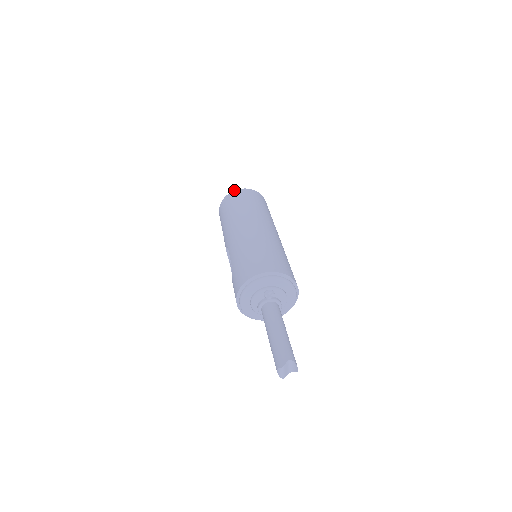
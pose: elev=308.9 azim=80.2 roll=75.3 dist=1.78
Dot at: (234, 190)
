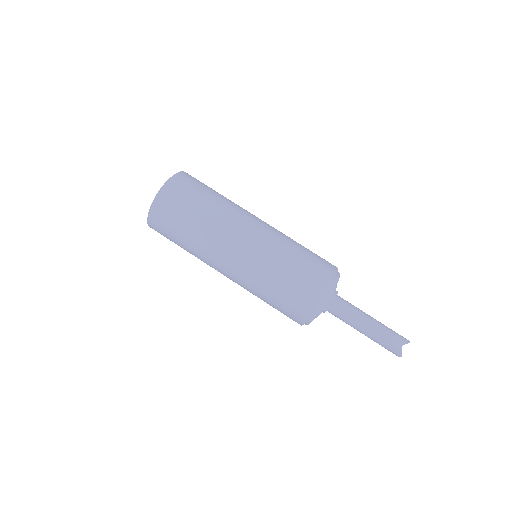
Dot at: (148, 212)
